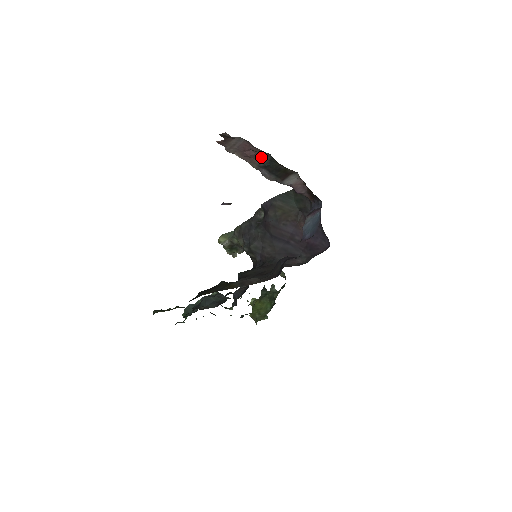
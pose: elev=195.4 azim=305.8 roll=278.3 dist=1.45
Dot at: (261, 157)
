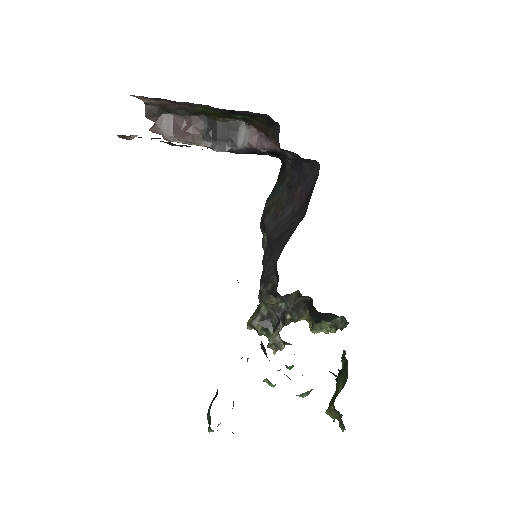
Dot at: (200, 127)
